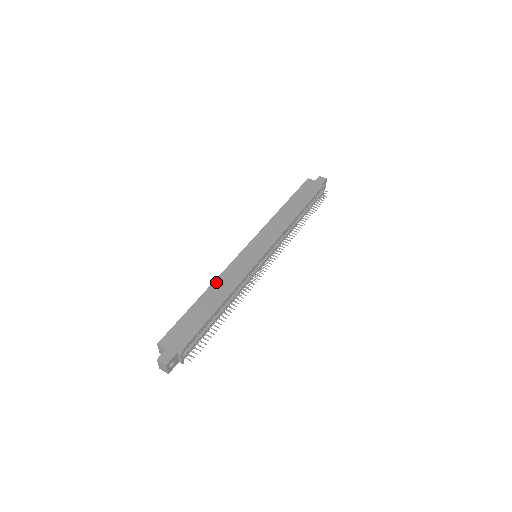
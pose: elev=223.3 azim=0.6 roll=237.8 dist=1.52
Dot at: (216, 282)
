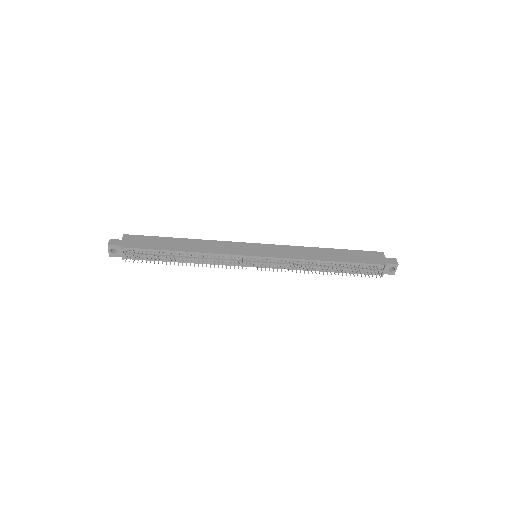
Dot at: (203, 241)
